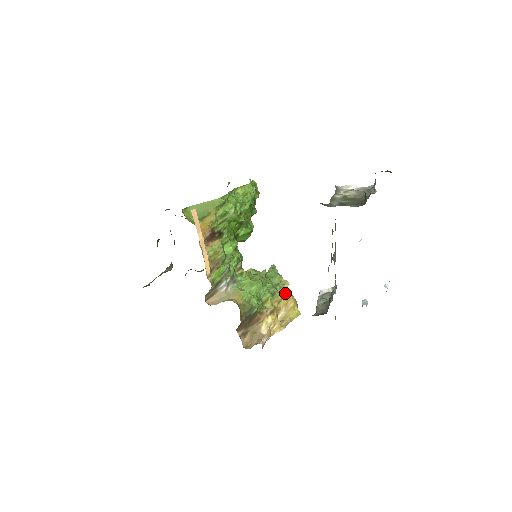
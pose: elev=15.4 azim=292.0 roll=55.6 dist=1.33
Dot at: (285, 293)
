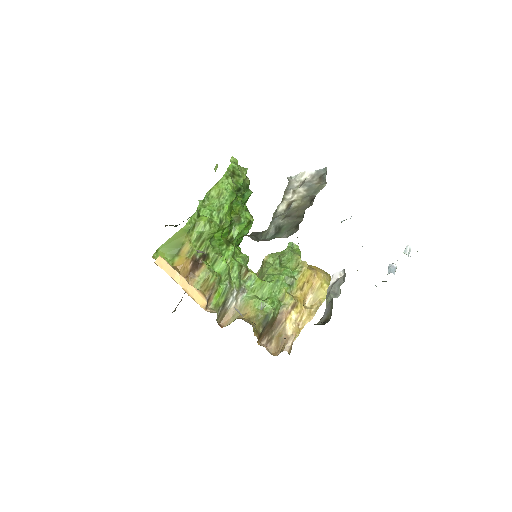
Dot at: (306, 276)
